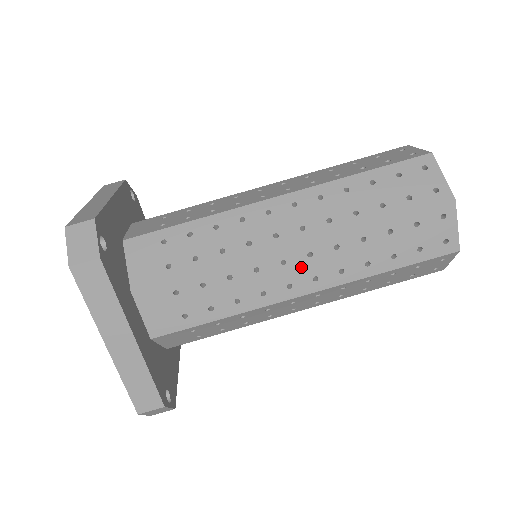
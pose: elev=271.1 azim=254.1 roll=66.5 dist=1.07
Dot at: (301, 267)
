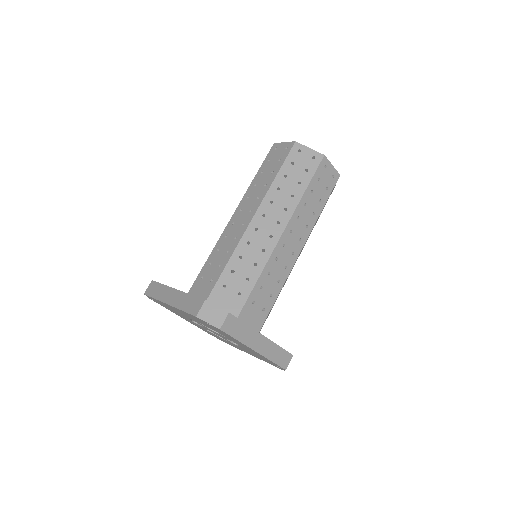
Dot at: (291, 240)
